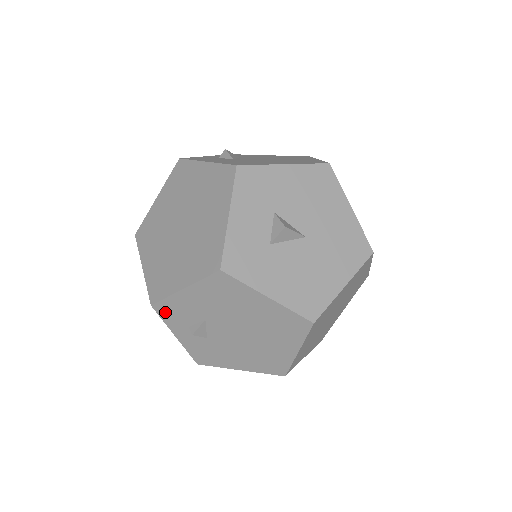
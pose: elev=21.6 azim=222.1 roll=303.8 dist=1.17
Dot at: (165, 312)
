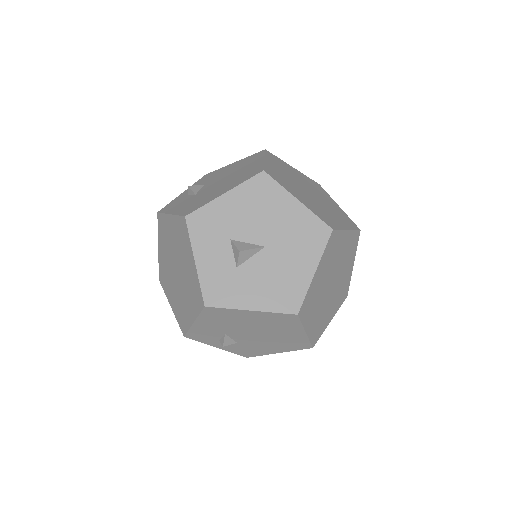
Dot at: (196, 337)
